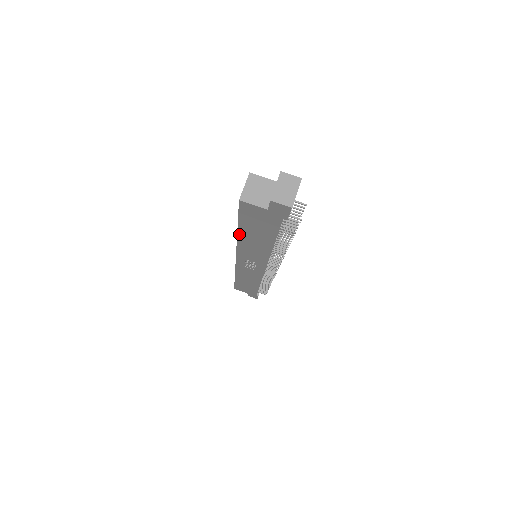
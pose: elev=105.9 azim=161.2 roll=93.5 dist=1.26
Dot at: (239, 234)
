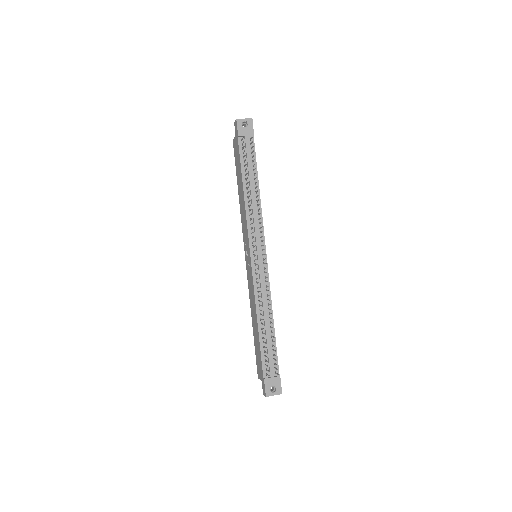
Dot at: (239, 193)
